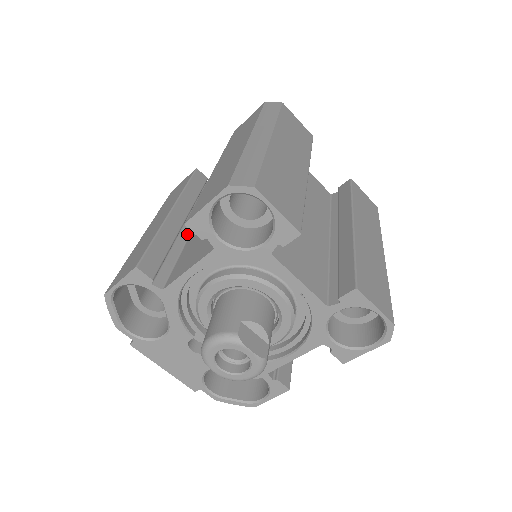
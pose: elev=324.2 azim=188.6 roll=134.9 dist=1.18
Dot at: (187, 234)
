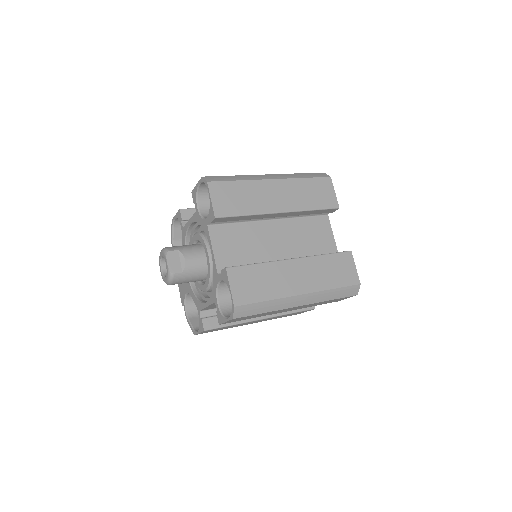
Dot at: occluded
